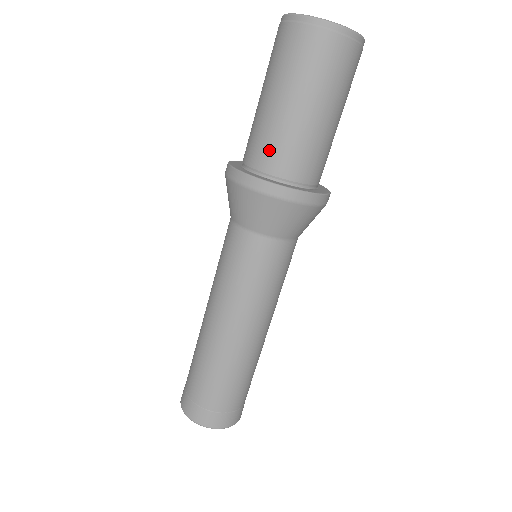
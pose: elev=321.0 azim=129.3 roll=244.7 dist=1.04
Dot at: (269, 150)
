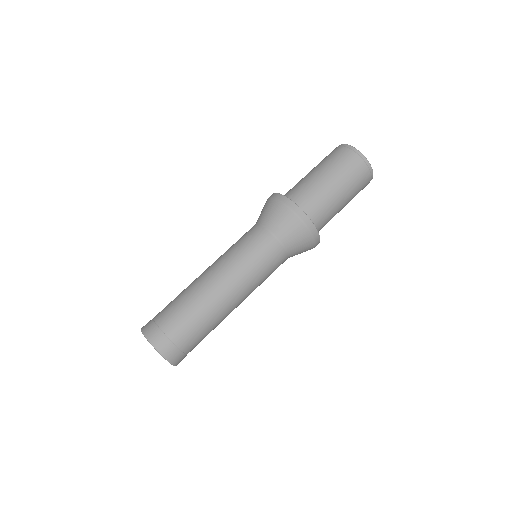
Dot at: (303, 194)
